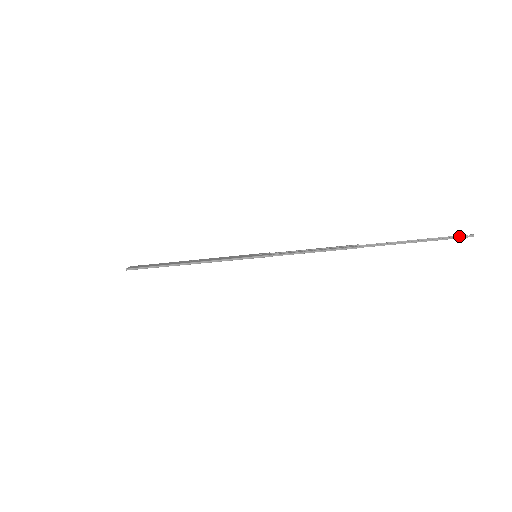
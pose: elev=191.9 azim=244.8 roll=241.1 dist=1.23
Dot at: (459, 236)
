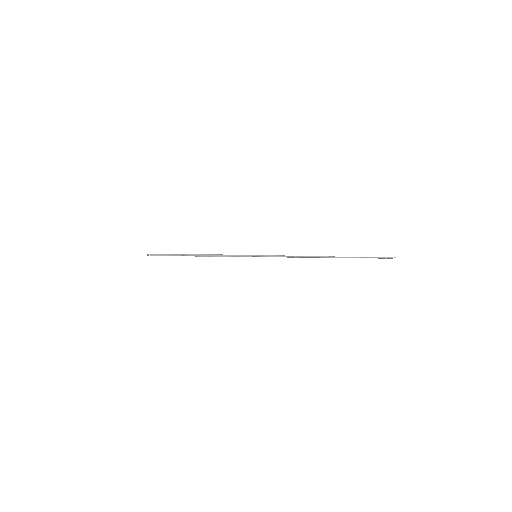
Dot at: (388, 258)
